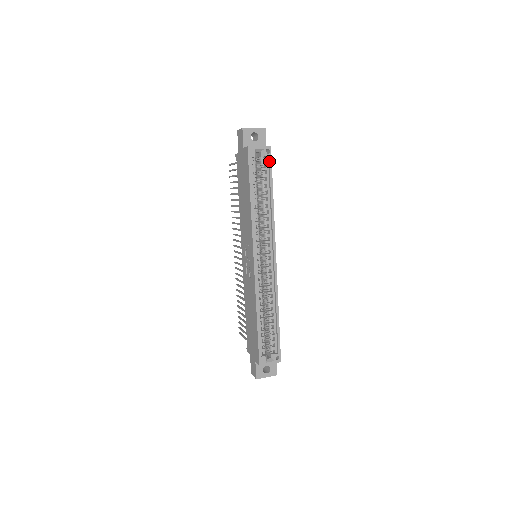
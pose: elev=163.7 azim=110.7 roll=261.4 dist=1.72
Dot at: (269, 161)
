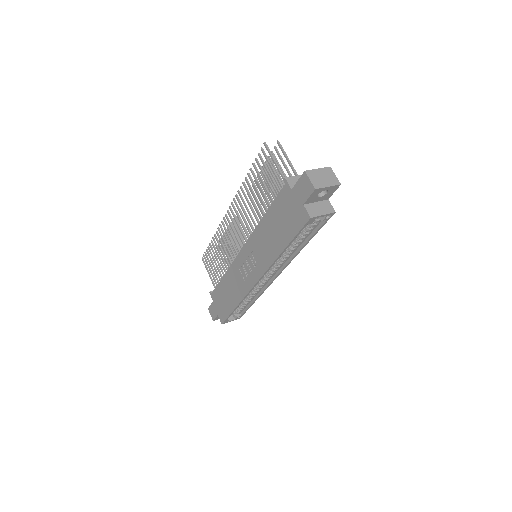
Dot at: (324, 223)
